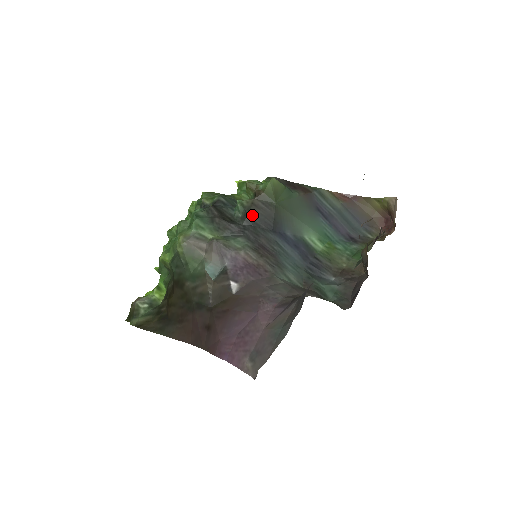
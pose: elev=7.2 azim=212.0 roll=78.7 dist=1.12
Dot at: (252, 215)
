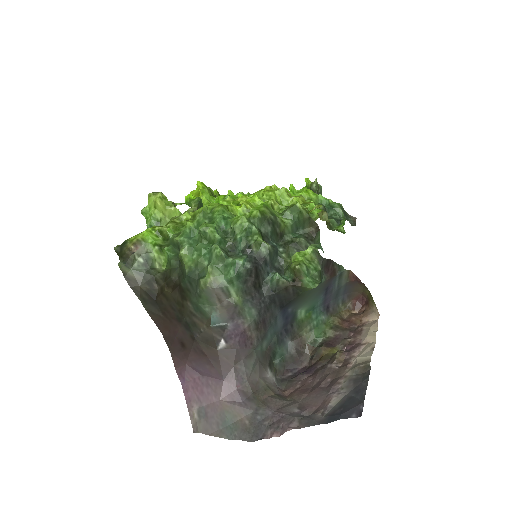
Dot at: (278, 295)
